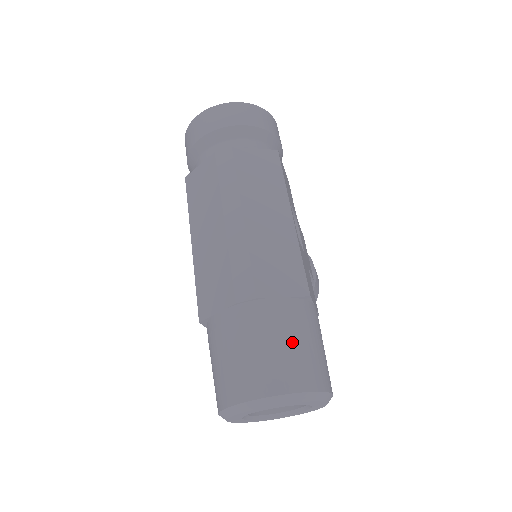
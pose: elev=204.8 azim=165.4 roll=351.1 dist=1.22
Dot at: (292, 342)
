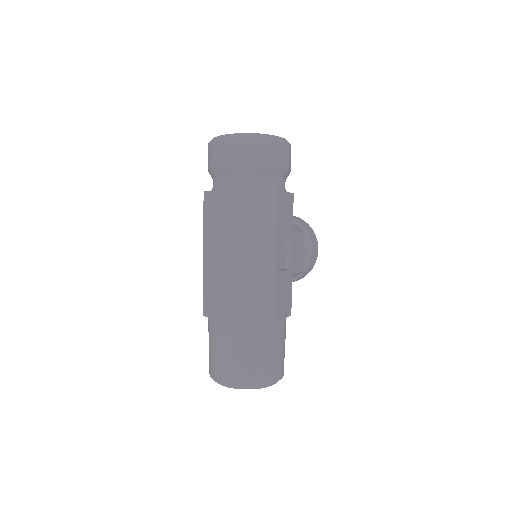
Dot at: (254, 355)
